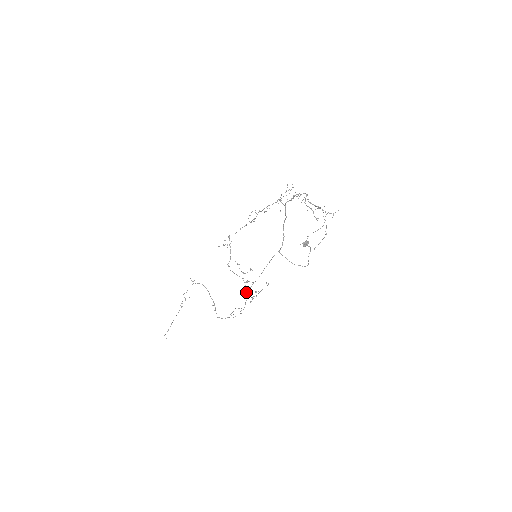
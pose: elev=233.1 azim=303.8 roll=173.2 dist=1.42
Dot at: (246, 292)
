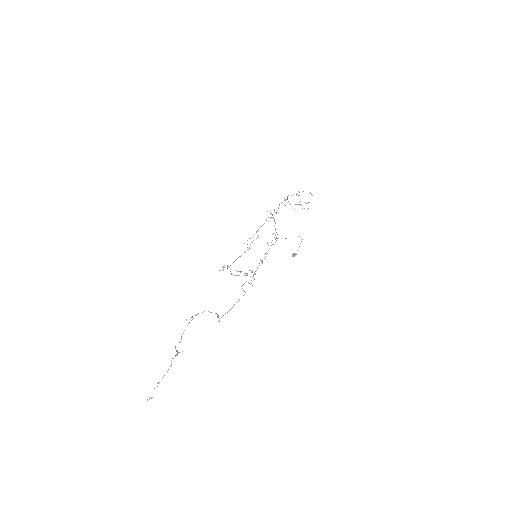
Dot at: (253, 274)
